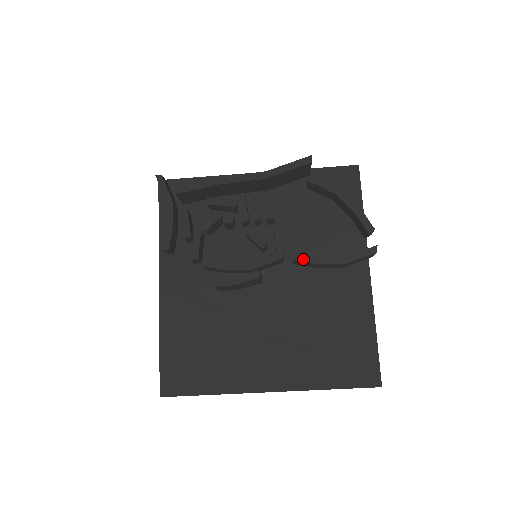
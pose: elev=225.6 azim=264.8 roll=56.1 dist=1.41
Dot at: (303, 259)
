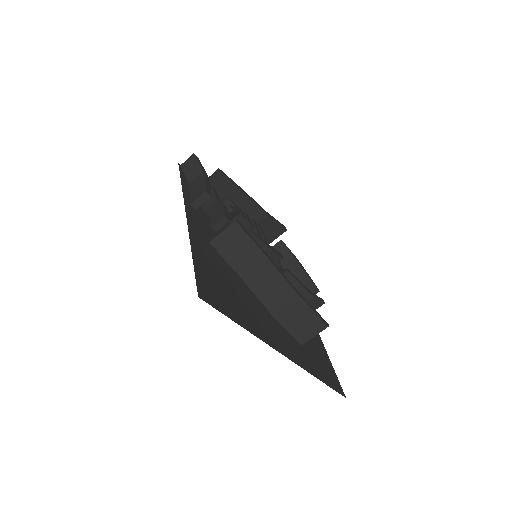
Dot at: (292, 275)
